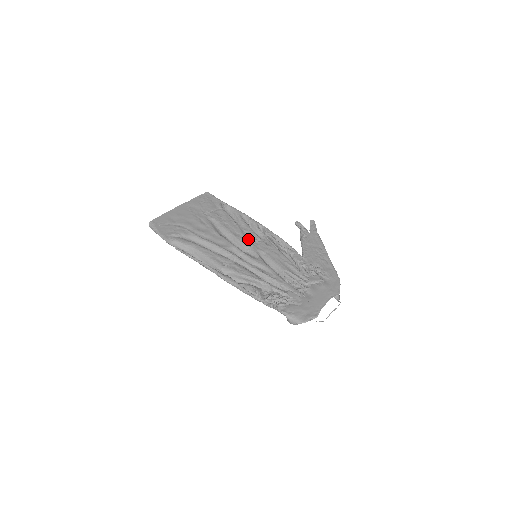
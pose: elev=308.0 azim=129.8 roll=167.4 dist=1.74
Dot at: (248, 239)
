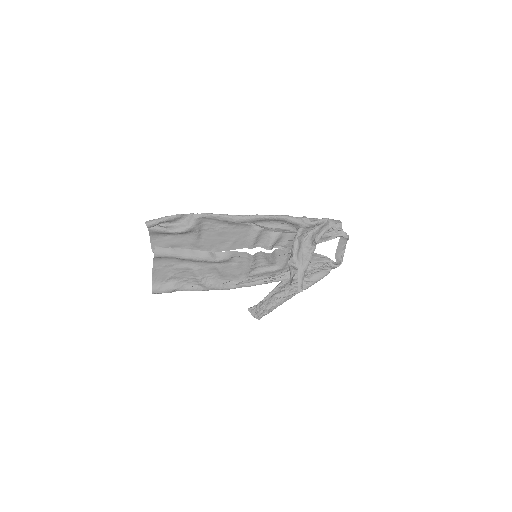
Dot at: (235, 264)
